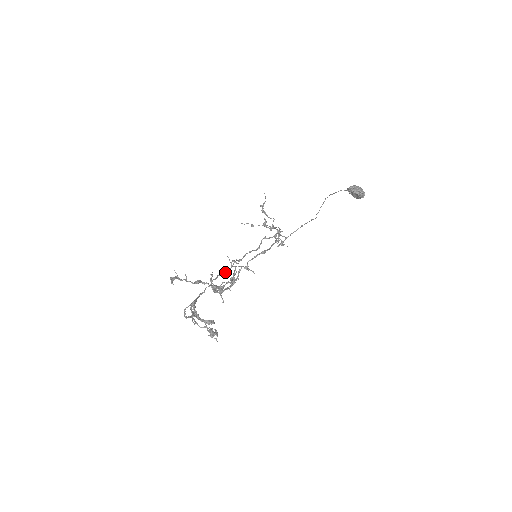
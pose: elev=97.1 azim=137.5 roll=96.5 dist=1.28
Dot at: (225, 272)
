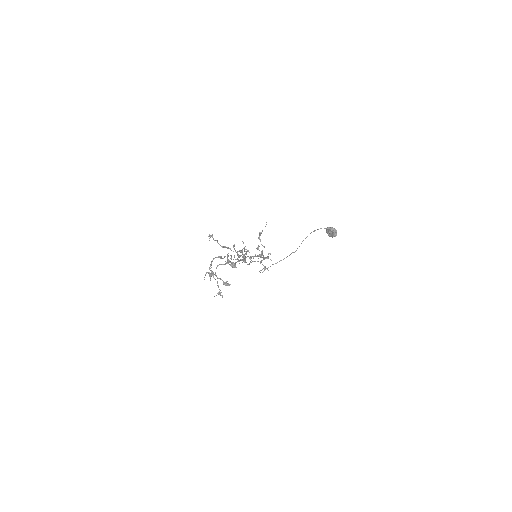
Dot at: (233, 259)
